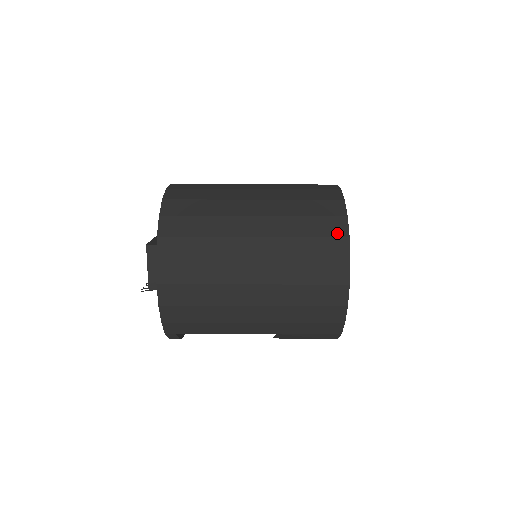
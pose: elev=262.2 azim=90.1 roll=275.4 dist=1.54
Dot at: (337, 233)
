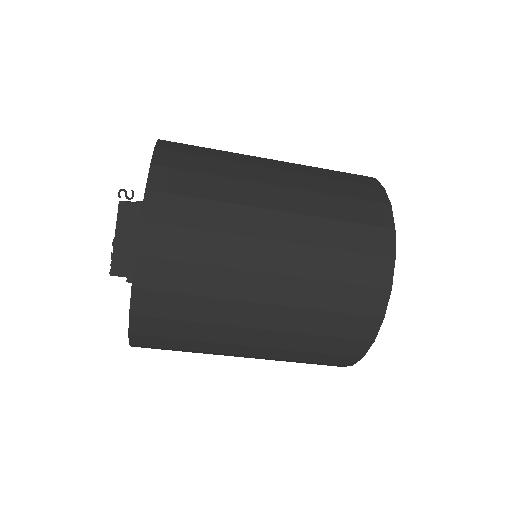
Dot at: (341, 364)
